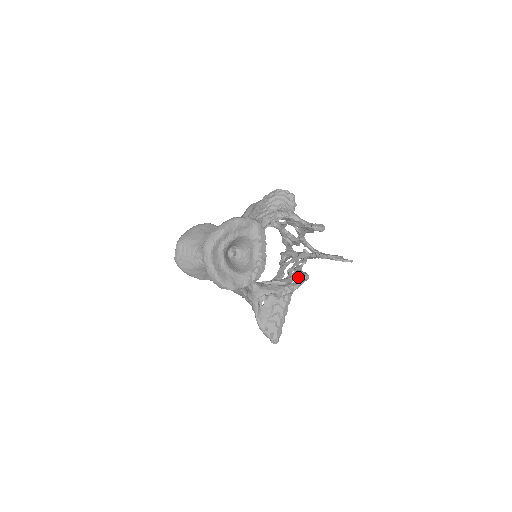
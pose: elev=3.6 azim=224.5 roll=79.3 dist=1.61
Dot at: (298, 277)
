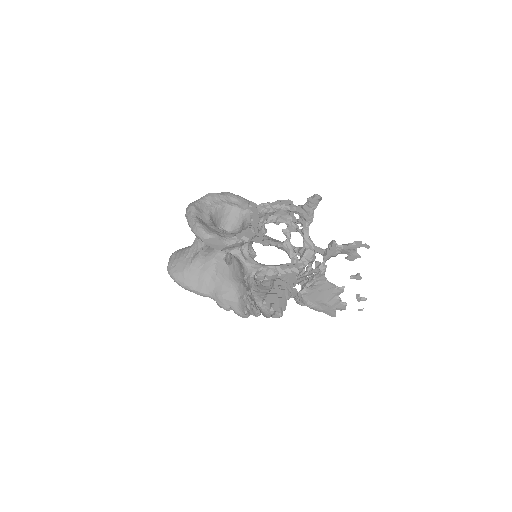
Dot at: (302, 255)
